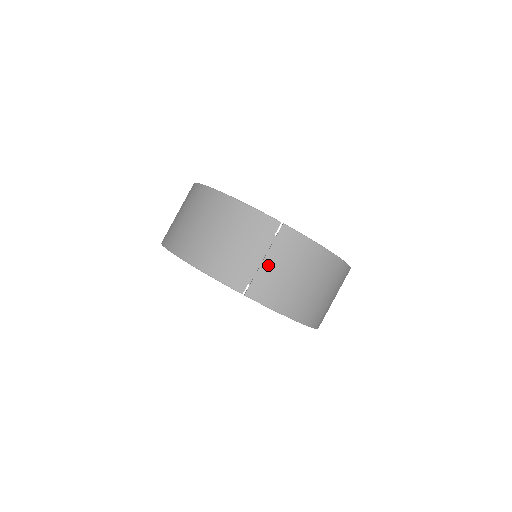
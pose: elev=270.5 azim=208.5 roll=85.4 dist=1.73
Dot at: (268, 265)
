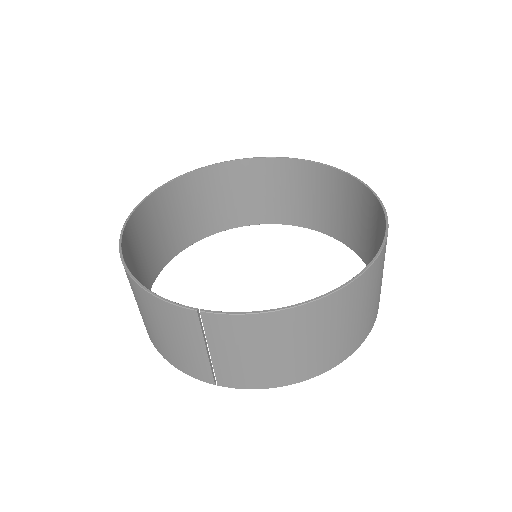
Dot at: (219, 356)
